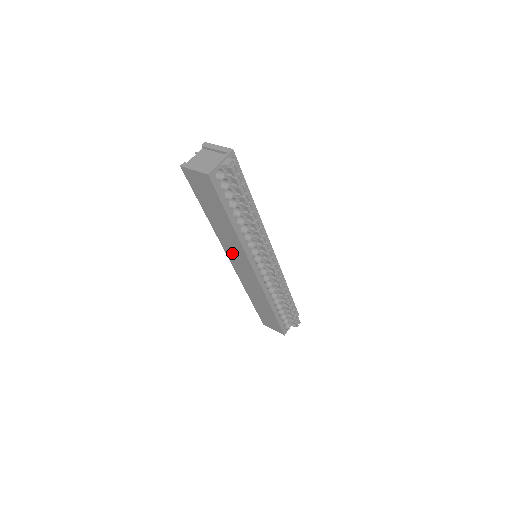
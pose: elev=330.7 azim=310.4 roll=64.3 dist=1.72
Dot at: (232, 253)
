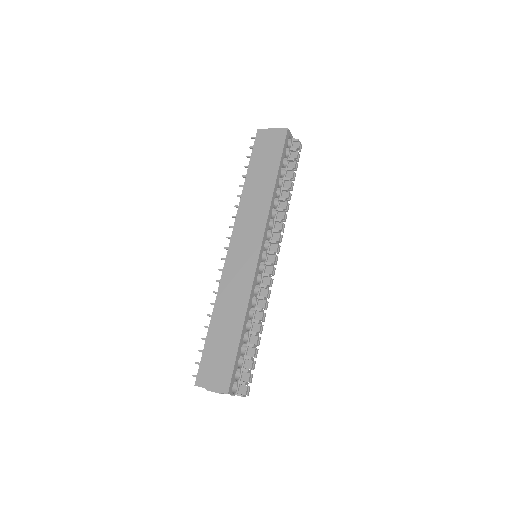
Dot at: (243, 229)
